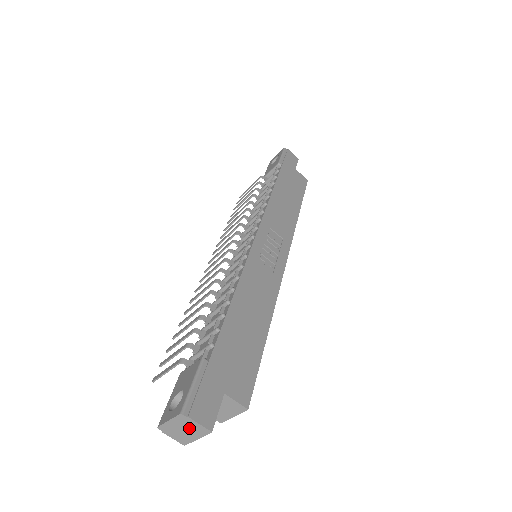
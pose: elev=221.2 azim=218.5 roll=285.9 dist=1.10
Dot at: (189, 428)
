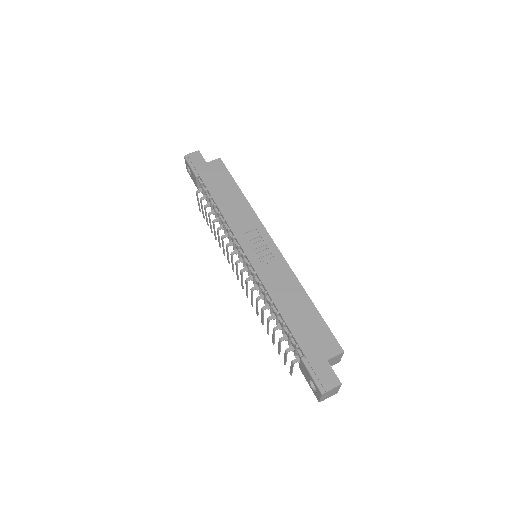
Dot at: (331, 392)
